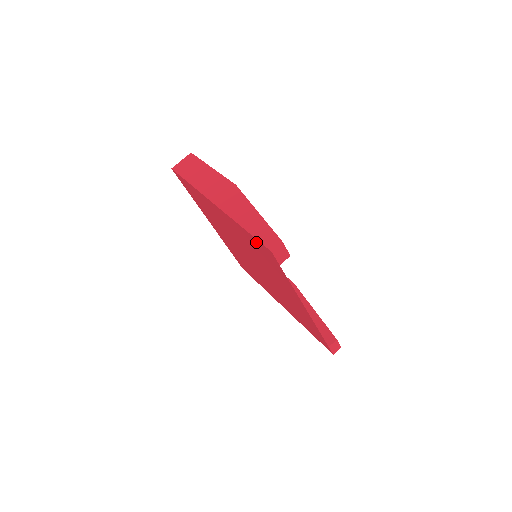
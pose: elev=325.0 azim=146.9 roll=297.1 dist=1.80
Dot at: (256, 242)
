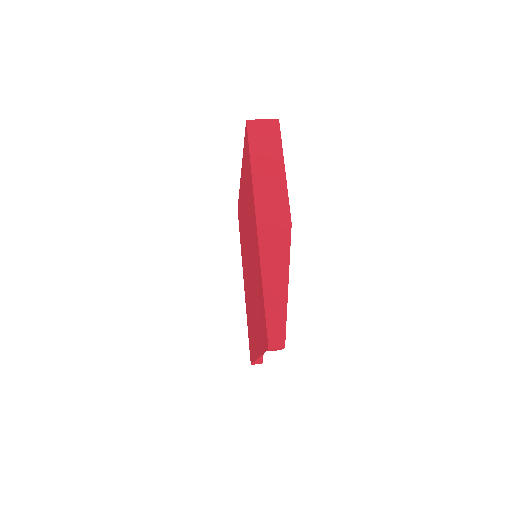
Dot at: occluded
